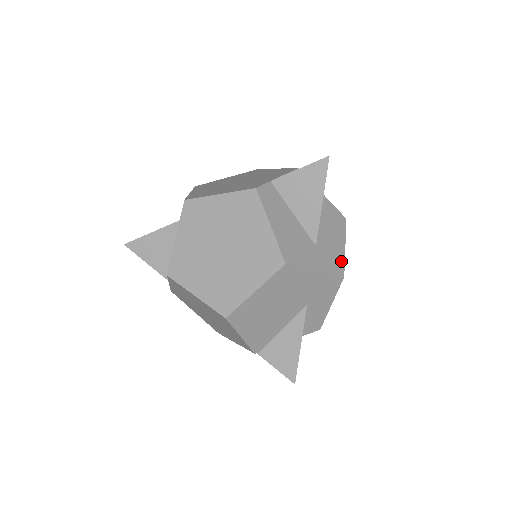
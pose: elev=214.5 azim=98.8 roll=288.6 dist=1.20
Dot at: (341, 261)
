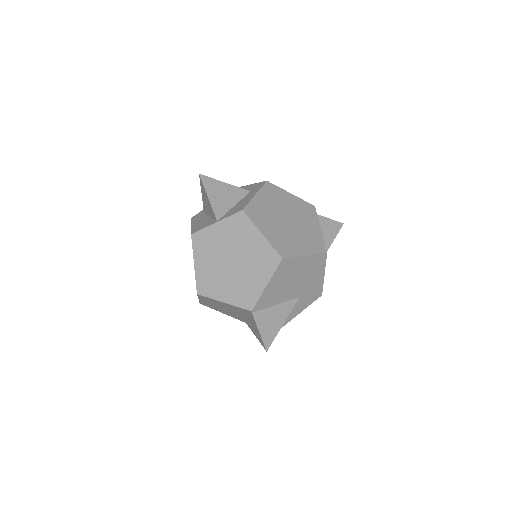
Dot at: occluded
